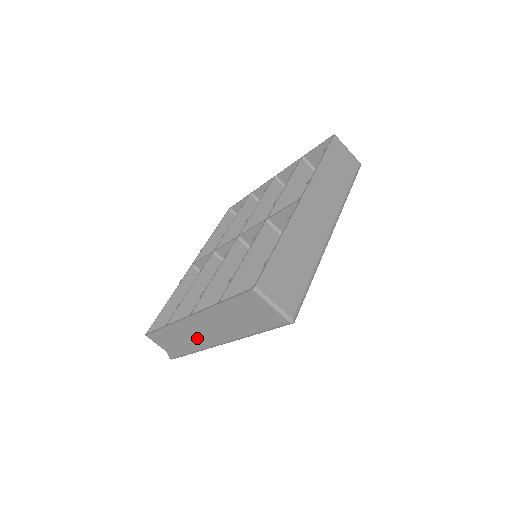
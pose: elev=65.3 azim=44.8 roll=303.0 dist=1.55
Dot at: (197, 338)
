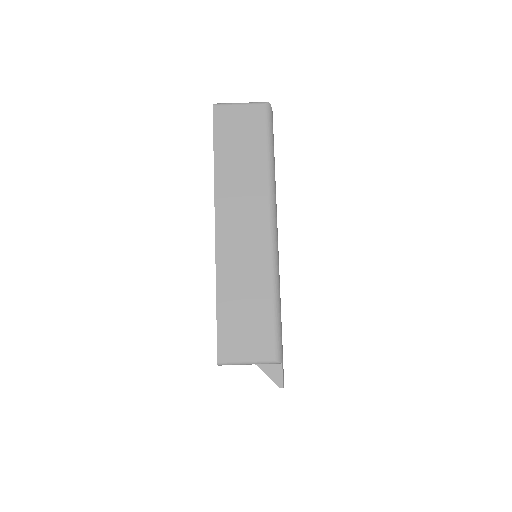
Dot at: (251, 259)
